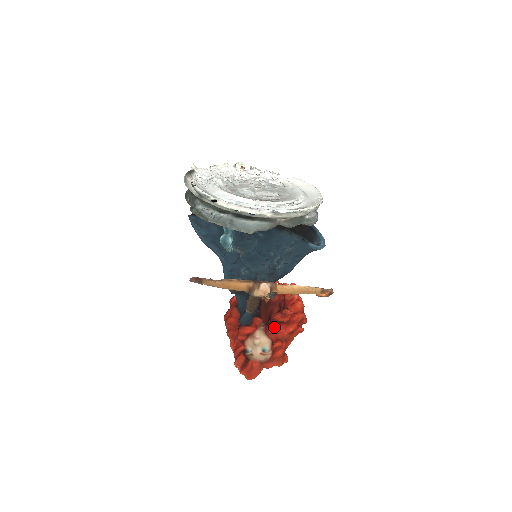
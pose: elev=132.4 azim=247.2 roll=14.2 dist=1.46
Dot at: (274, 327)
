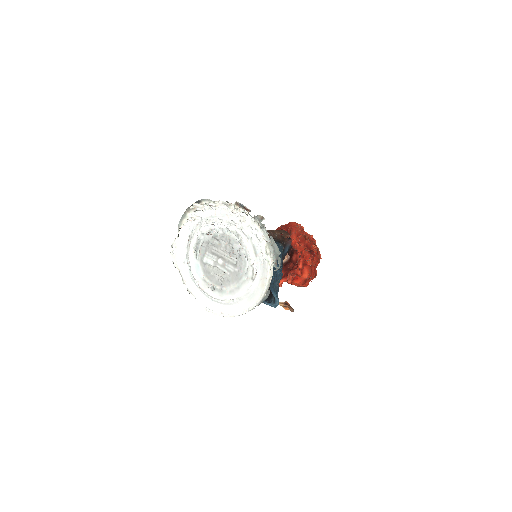
Dot at: occluded
